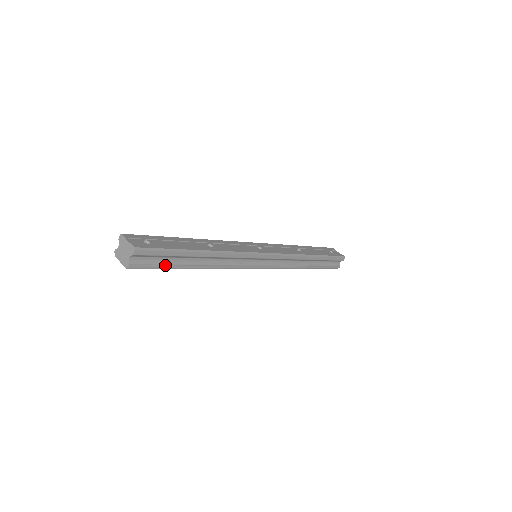
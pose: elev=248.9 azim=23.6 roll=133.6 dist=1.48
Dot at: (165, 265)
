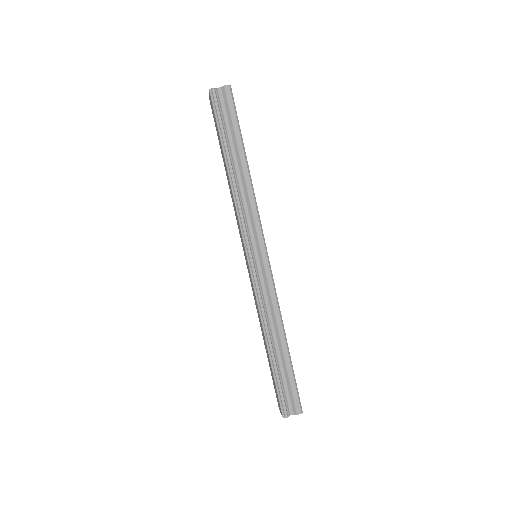
Dot at: (223, 126)
